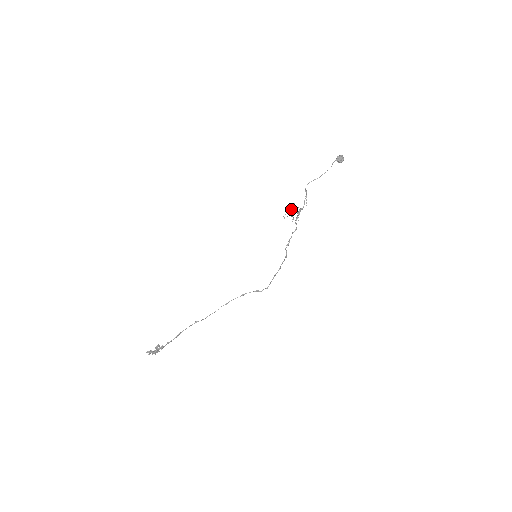
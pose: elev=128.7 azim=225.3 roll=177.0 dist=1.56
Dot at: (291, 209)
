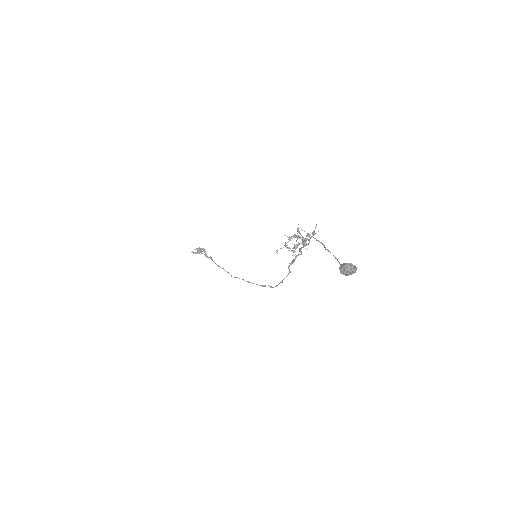
Dot at: (289, 240)
